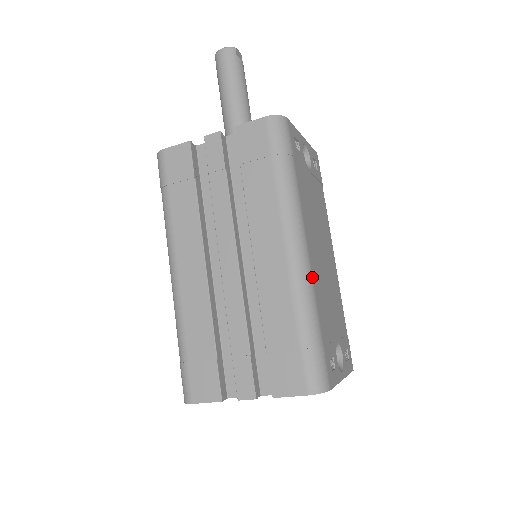
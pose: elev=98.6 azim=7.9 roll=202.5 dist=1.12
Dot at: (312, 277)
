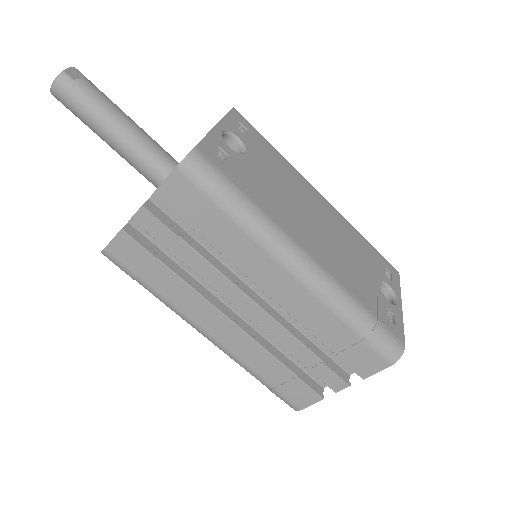
Dot at: (330, 275)
